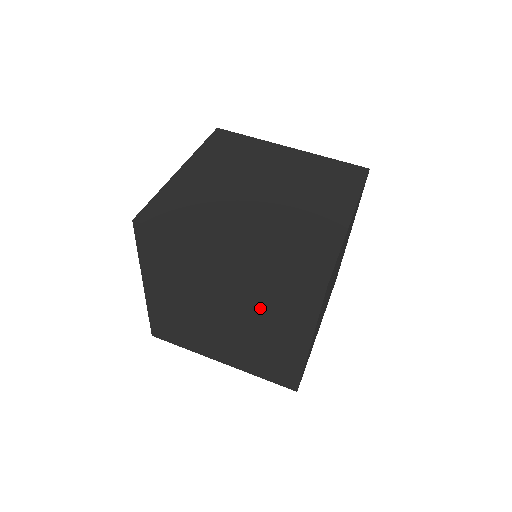
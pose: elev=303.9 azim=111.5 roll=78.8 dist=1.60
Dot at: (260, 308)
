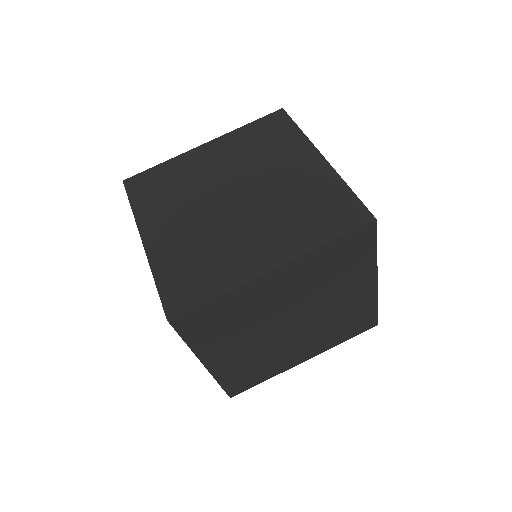
Dot at: (323, 289)
